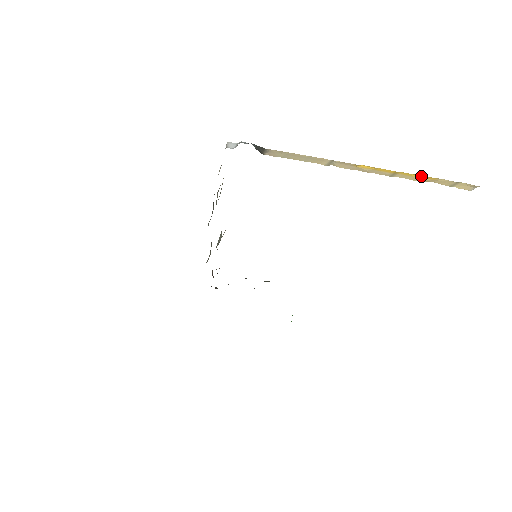
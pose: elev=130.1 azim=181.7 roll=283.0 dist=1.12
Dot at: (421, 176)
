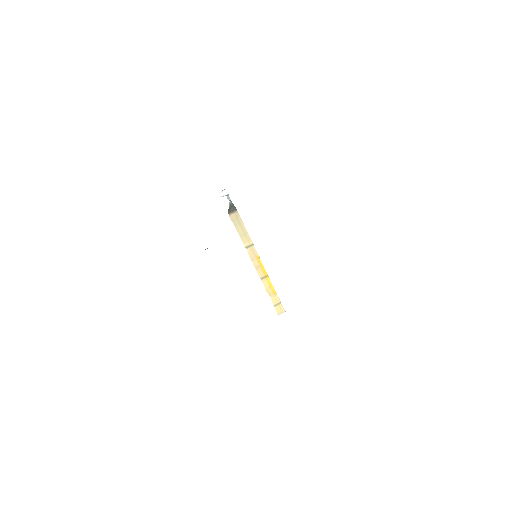
Dot at: (272, 287)
